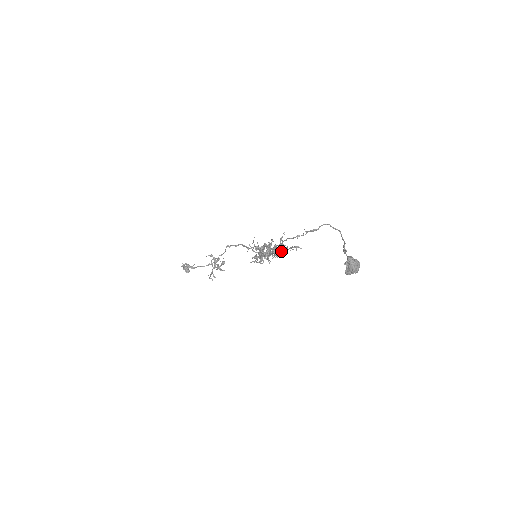
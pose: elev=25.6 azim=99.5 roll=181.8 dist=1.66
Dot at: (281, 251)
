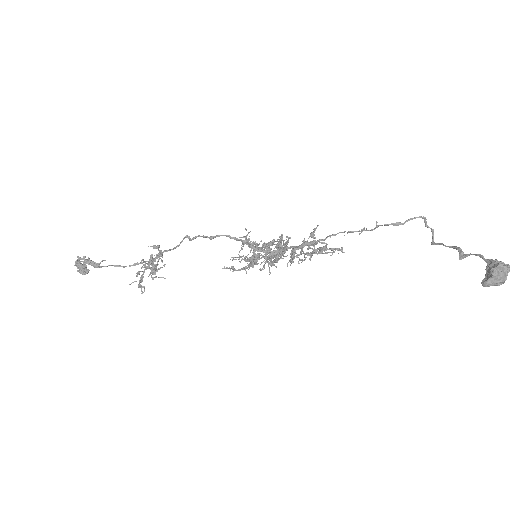
Dot at: (315, 251)
